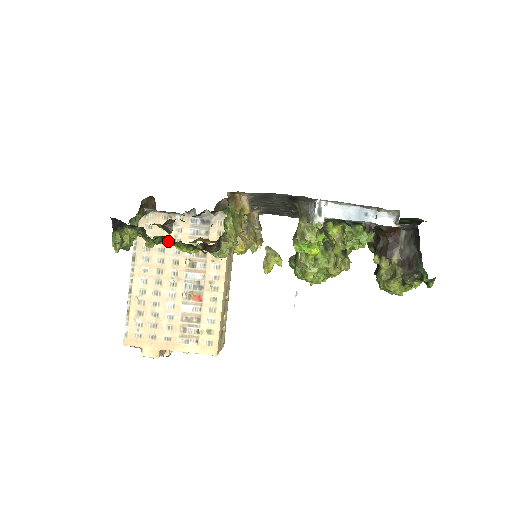
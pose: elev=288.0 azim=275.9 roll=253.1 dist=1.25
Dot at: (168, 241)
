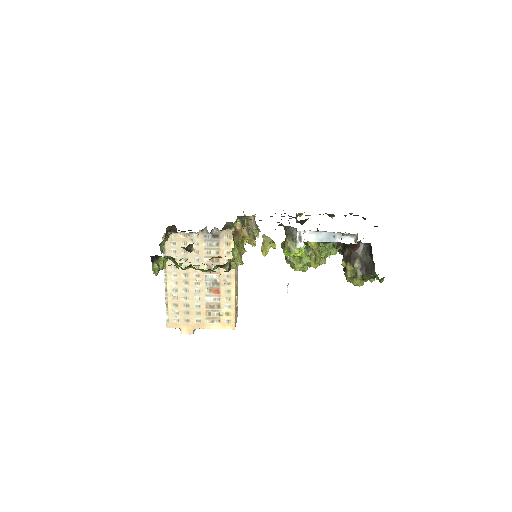
Dot at: (193, 268)
